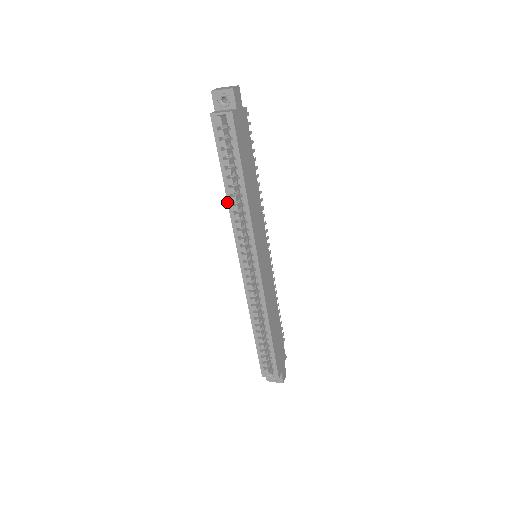
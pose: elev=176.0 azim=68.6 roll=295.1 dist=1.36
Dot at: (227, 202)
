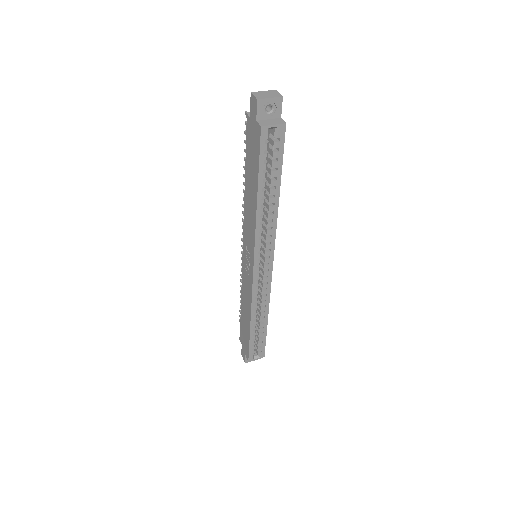
Dot at: (256, 214)
